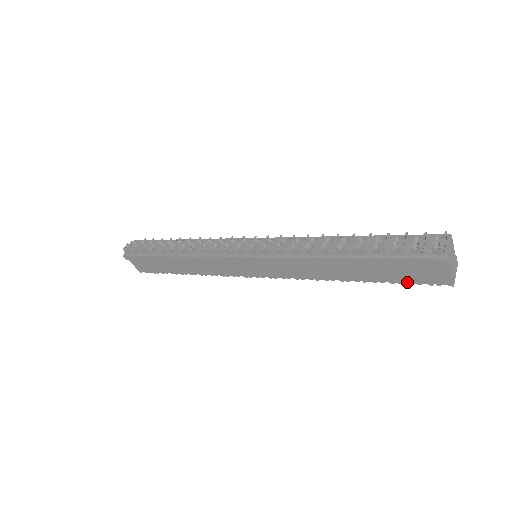
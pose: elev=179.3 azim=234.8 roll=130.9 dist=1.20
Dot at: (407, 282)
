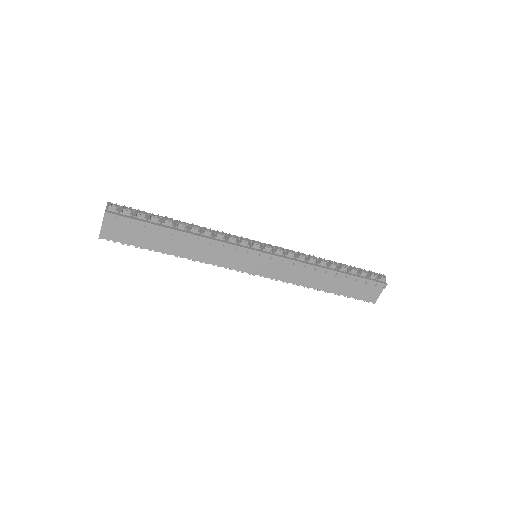
Dot at: (354, 297)
